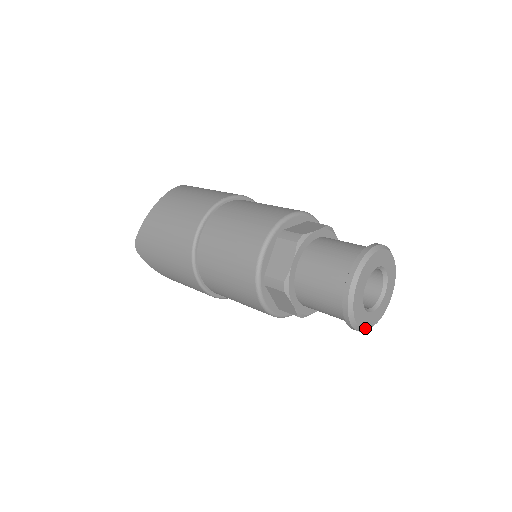
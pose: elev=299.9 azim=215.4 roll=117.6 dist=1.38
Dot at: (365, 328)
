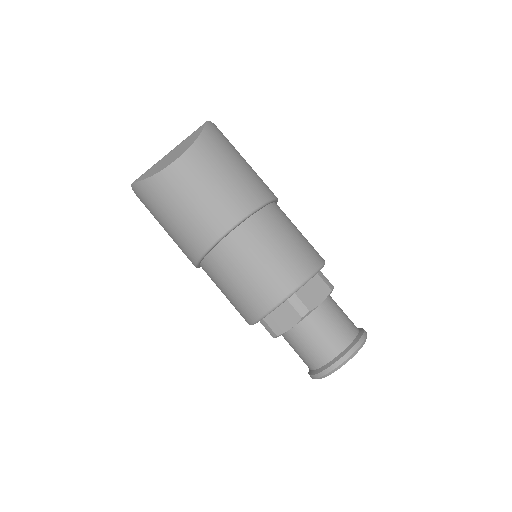
Dot at: occluded
